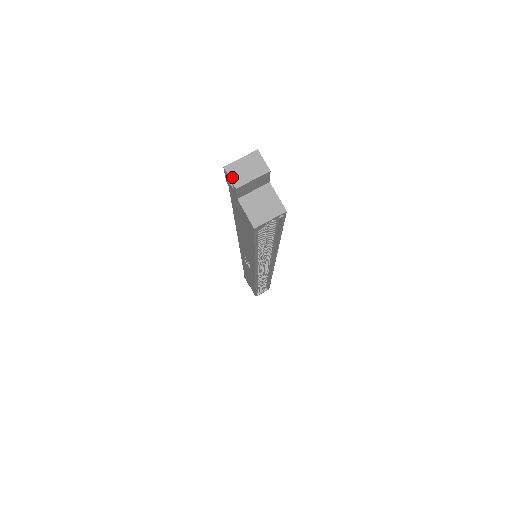
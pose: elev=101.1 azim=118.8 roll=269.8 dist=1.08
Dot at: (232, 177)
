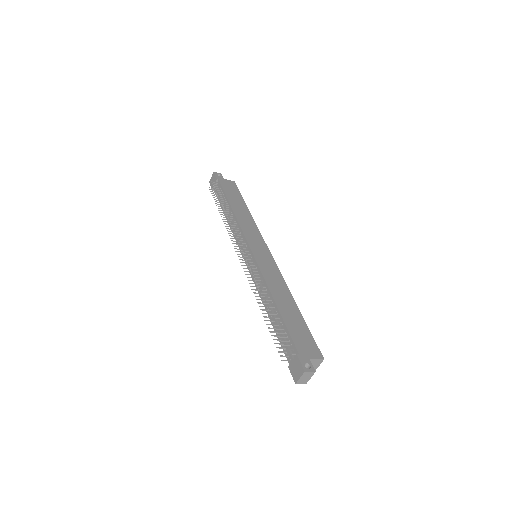
Dot at: (302, 383)
